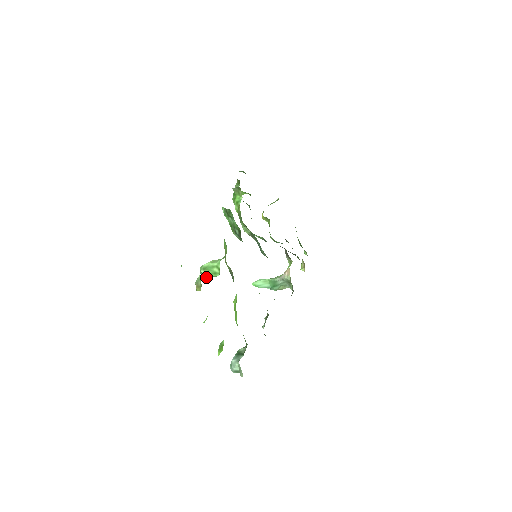
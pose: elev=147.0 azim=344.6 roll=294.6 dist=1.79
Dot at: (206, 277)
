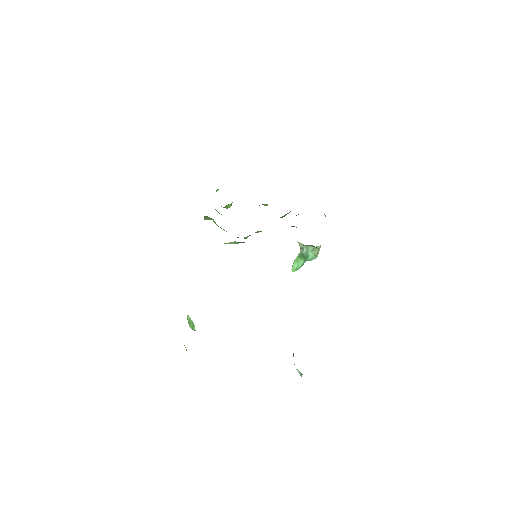
Dot at: (194, 330)
